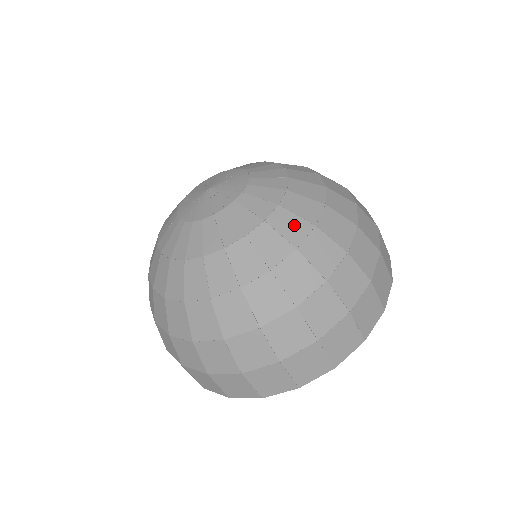
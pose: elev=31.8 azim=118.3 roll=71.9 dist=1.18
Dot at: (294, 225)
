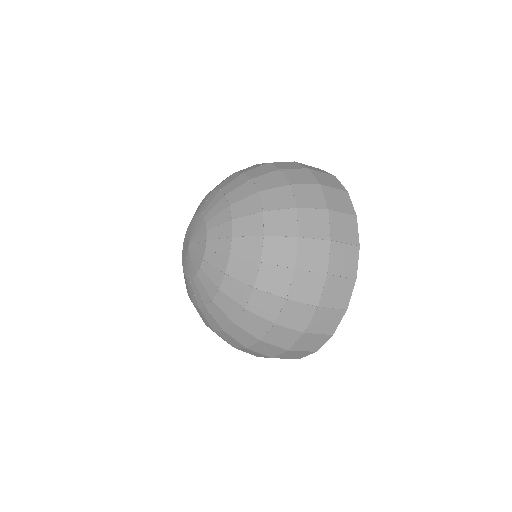
Dot at: (239, 290)
